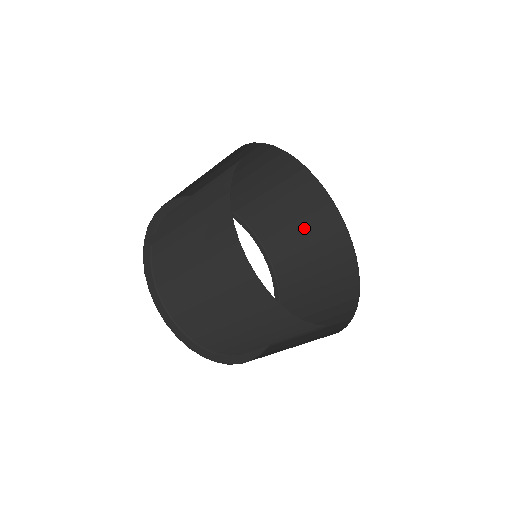
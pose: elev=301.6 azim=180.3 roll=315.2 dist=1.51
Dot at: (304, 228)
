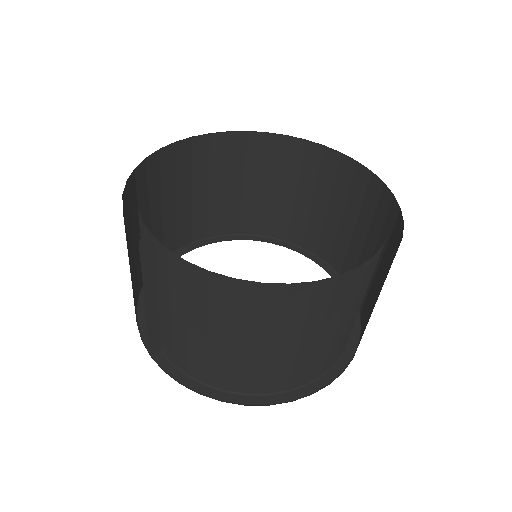
Dot at: (273, 183)
